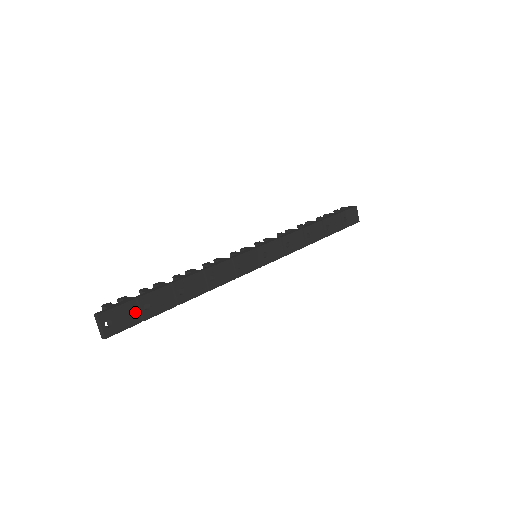
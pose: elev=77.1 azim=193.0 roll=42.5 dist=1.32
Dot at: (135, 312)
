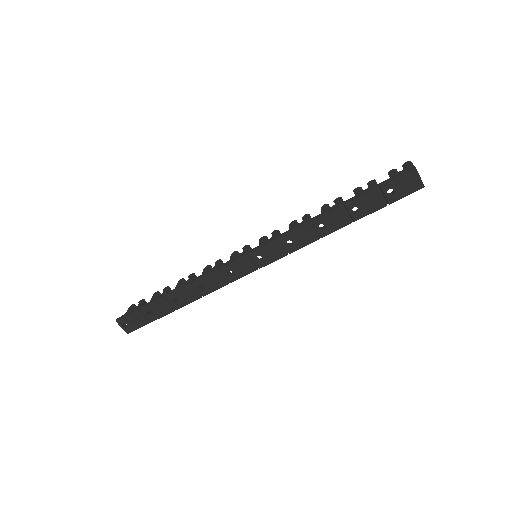
Dot at: (142, 317)
